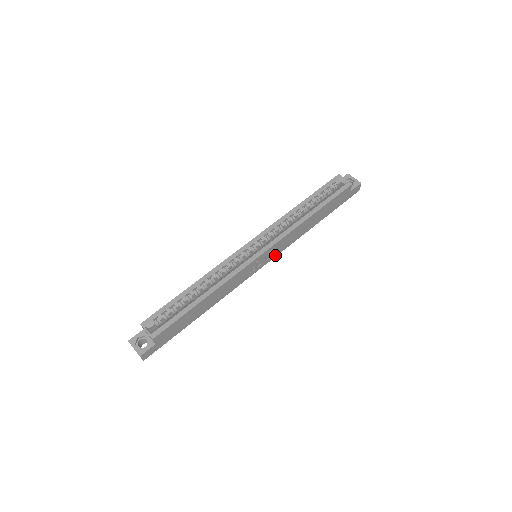
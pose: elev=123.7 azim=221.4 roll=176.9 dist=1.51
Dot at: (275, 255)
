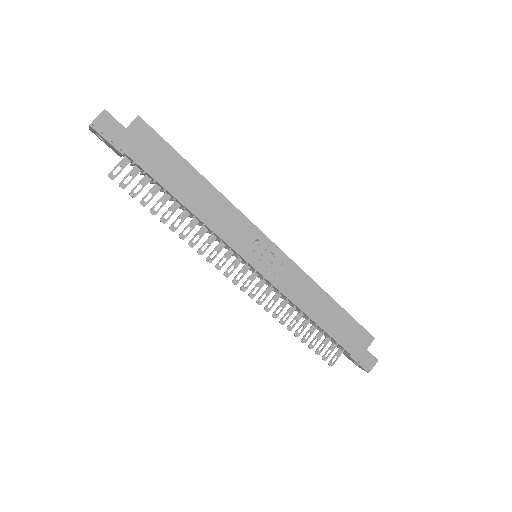
Dot at: (271, 279)
